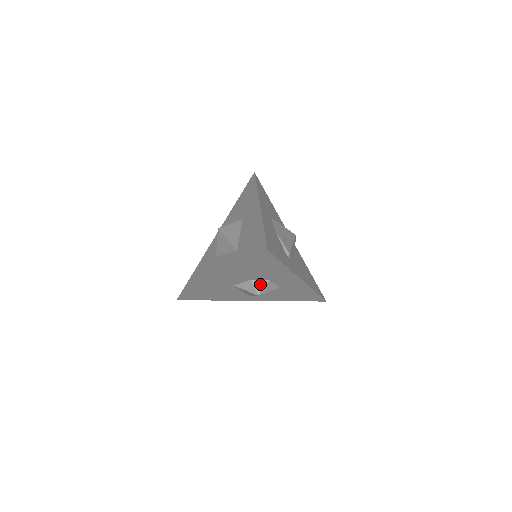
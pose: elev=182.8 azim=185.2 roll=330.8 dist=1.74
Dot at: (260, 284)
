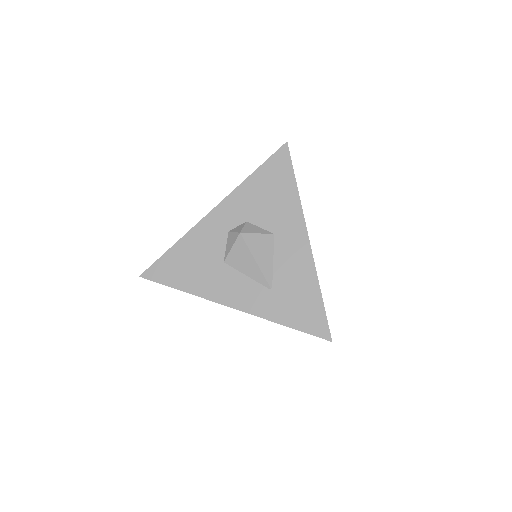
Dot at: occluded
